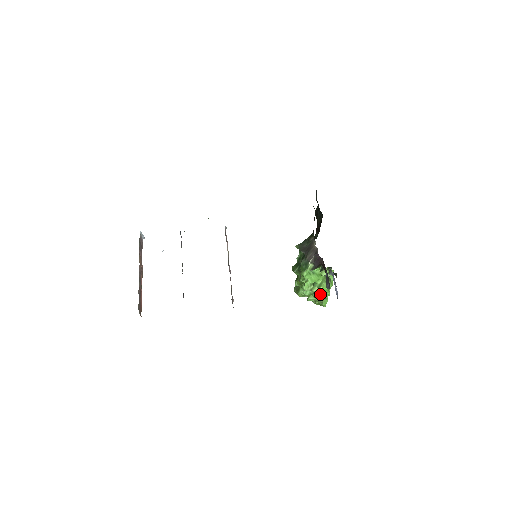
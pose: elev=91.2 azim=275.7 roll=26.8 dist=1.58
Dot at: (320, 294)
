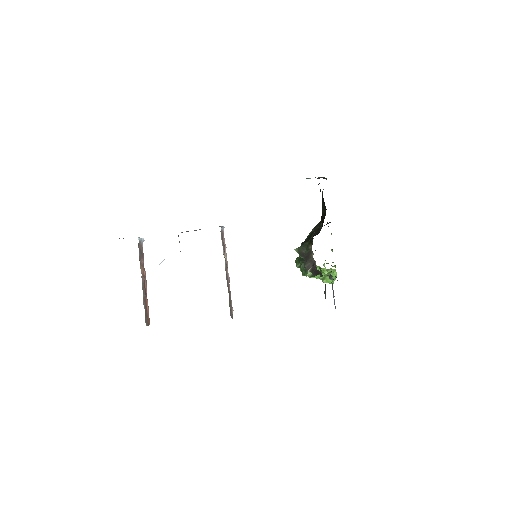
Dot at: occluded
